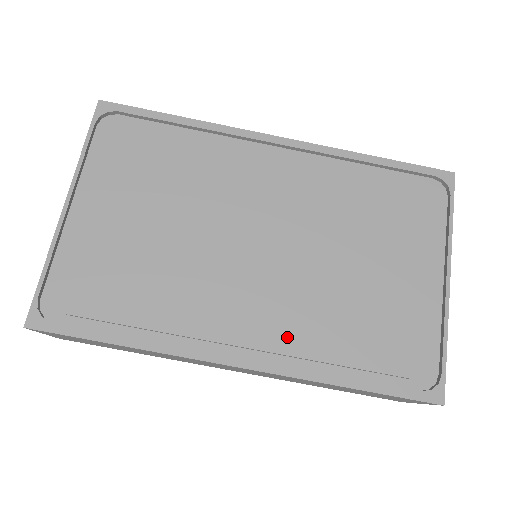
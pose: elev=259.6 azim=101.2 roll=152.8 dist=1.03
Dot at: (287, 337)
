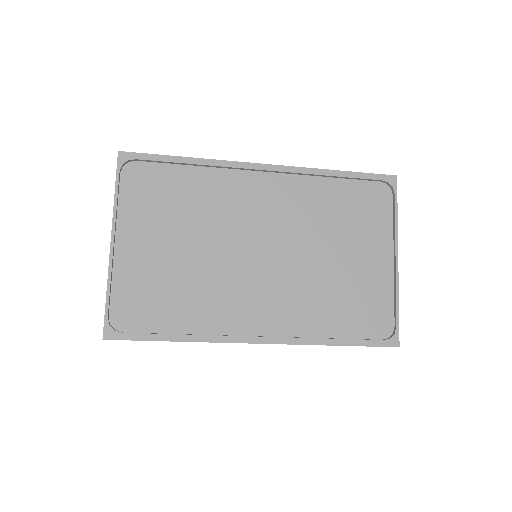
Dot at: (290, 317)
